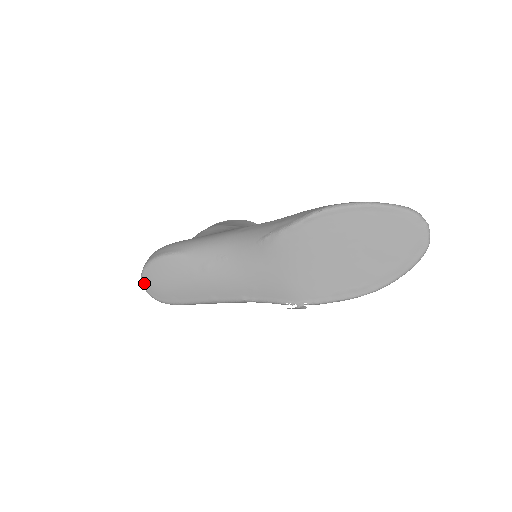
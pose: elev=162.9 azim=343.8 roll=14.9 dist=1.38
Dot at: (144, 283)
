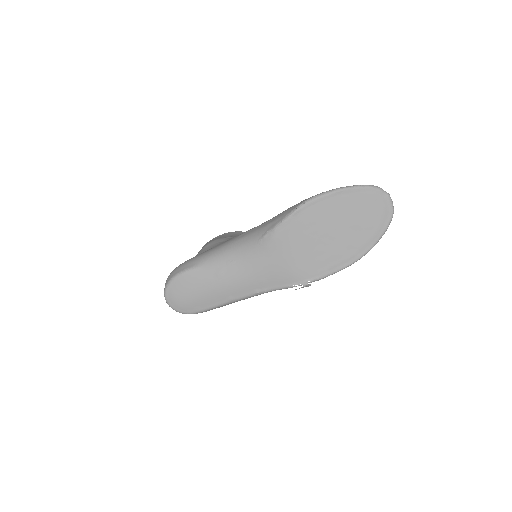
Dot at: (168, 301)
